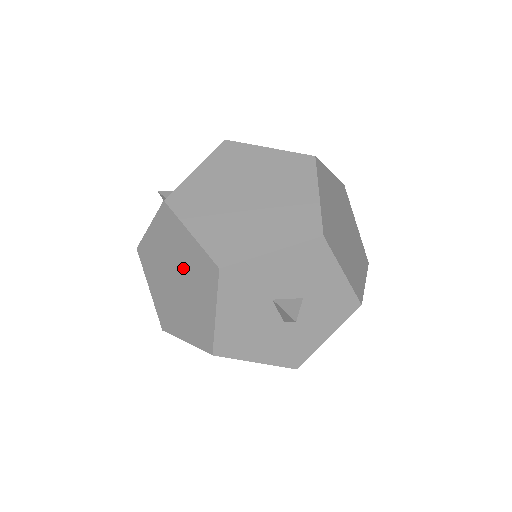
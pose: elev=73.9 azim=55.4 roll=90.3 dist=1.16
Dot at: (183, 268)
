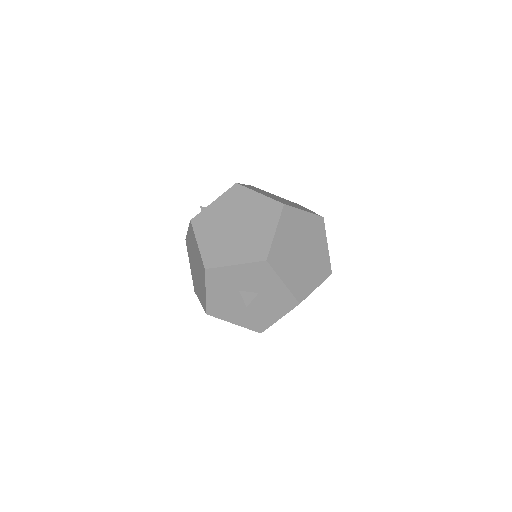
Dot at: (197, 261)
